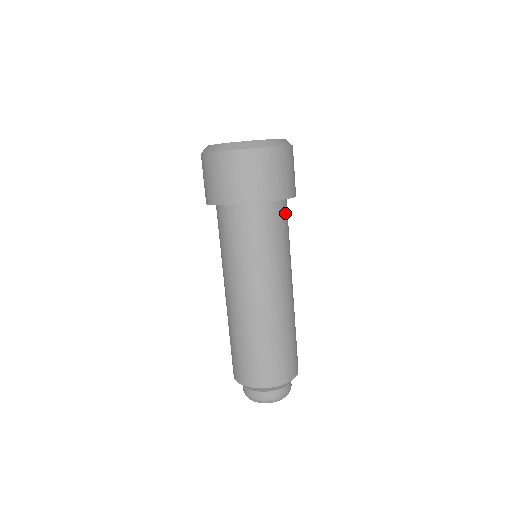
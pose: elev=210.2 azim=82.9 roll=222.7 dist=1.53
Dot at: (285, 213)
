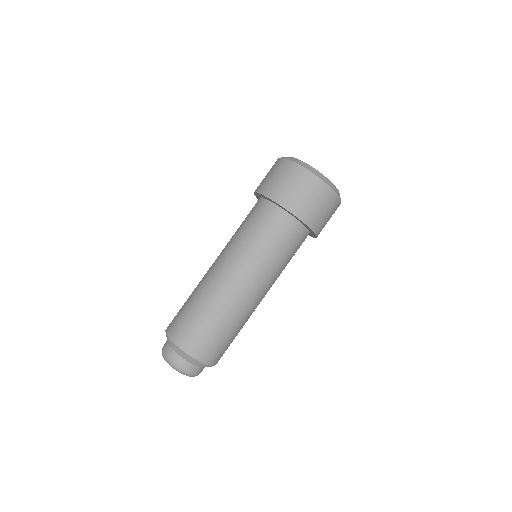
Dot at: occluded
